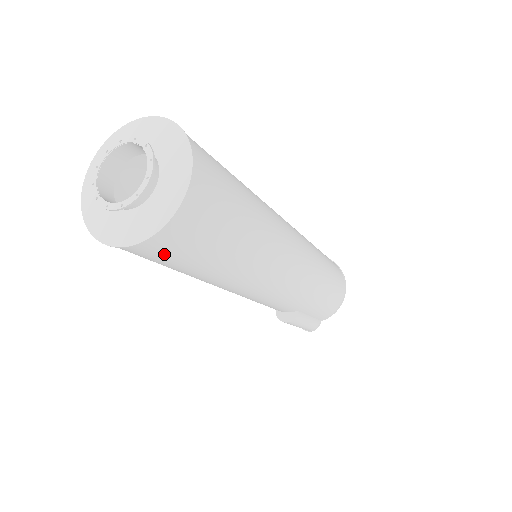
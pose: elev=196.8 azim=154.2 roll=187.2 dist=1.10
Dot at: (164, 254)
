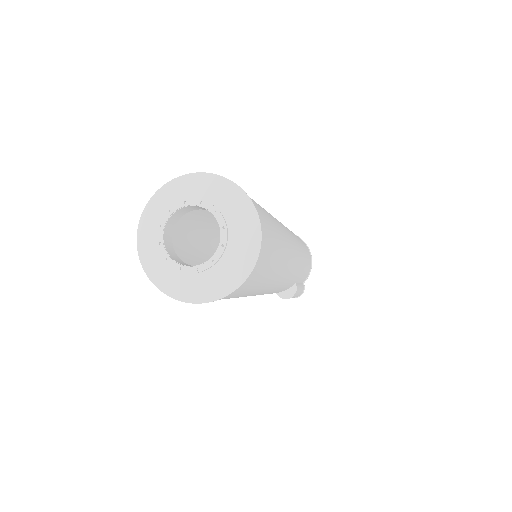
Dot at: (249, 284)
